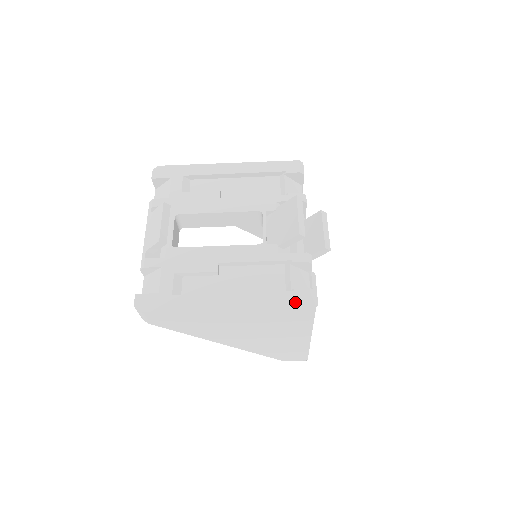
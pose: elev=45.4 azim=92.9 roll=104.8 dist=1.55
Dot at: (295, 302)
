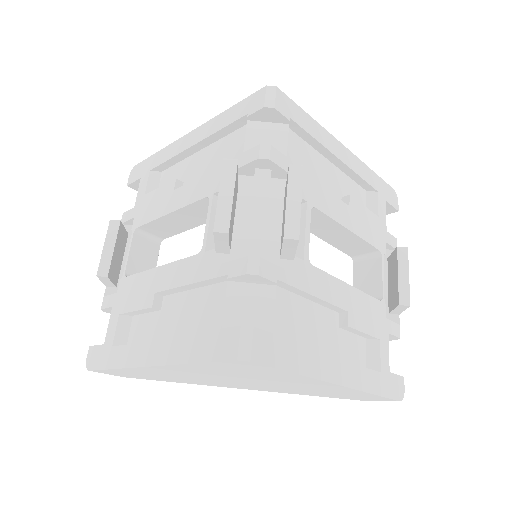
Dot at: (218, 354)
